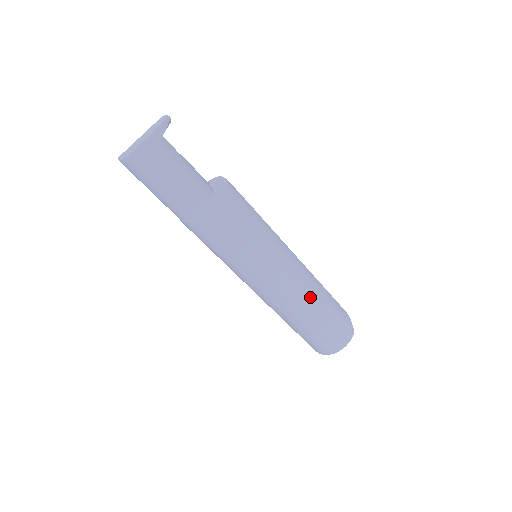
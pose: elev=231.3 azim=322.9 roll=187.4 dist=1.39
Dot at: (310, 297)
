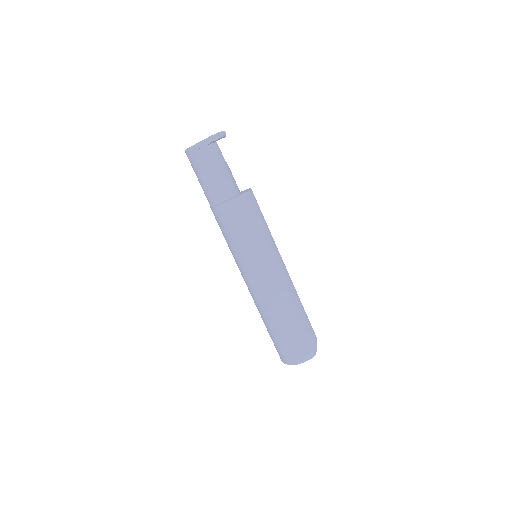
Dot at: (285, 302)
